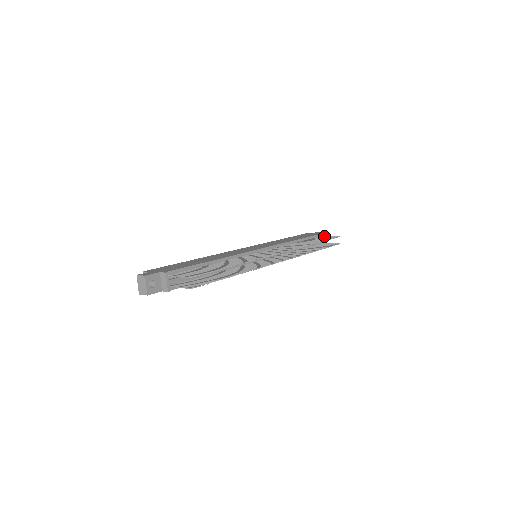
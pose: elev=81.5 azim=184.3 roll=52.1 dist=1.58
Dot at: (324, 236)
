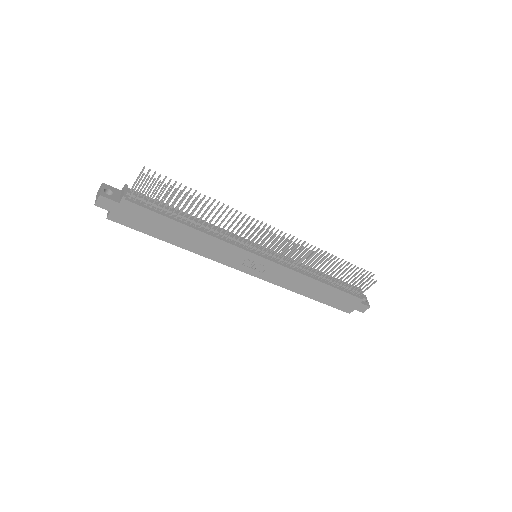
Dot at: occluded
